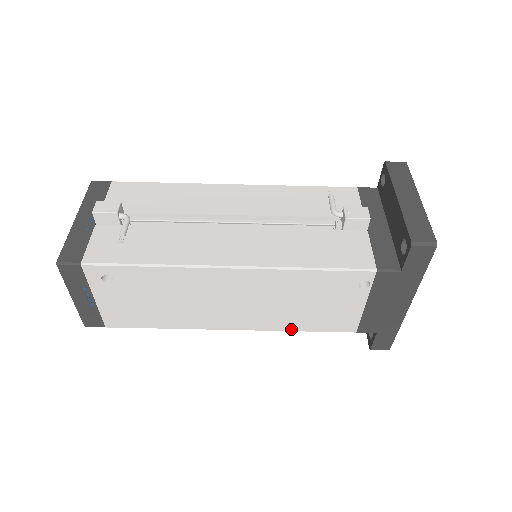
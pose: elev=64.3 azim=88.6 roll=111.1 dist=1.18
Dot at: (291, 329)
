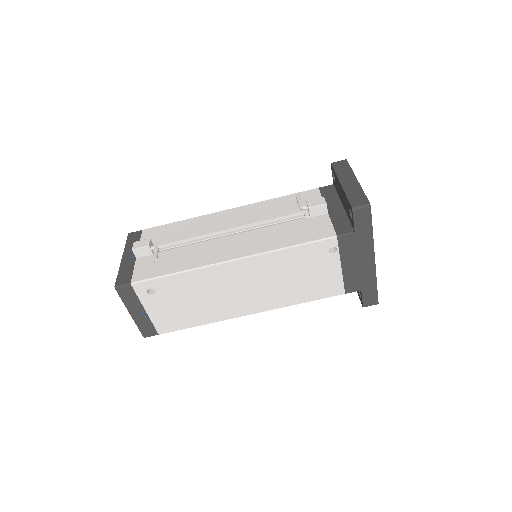
Dot at: (295, 303)
